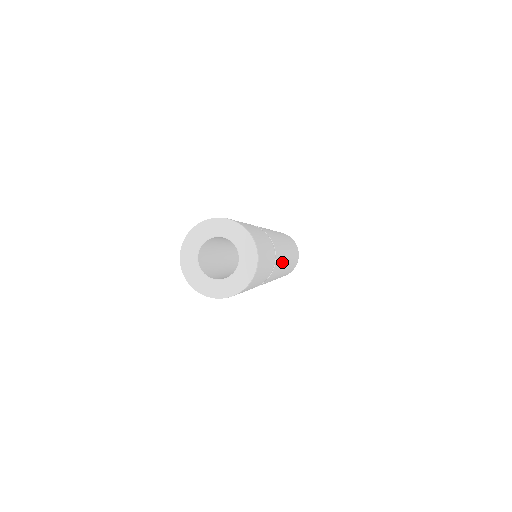
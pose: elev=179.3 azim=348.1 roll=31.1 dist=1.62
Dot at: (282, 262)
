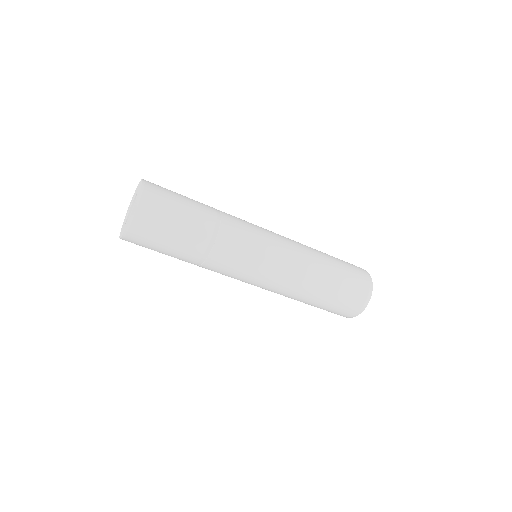
Dot at: (260, 243)
